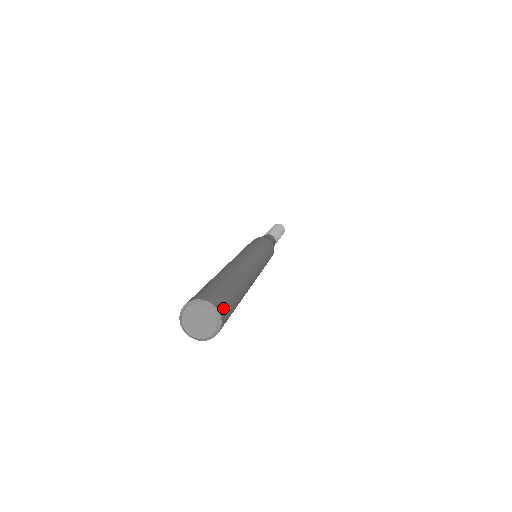
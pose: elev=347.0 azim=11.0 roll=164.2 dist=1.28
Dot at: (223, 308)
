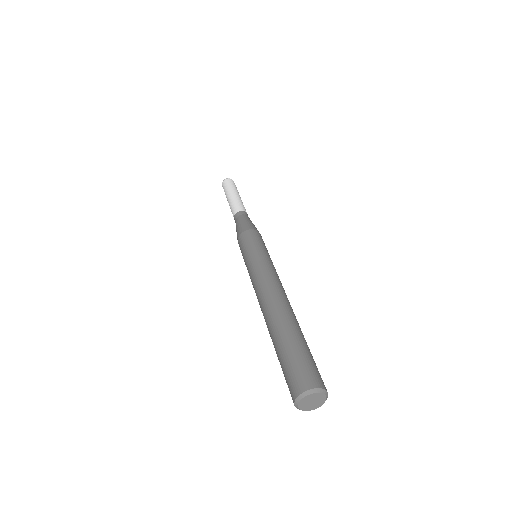
Dot at: occluded
